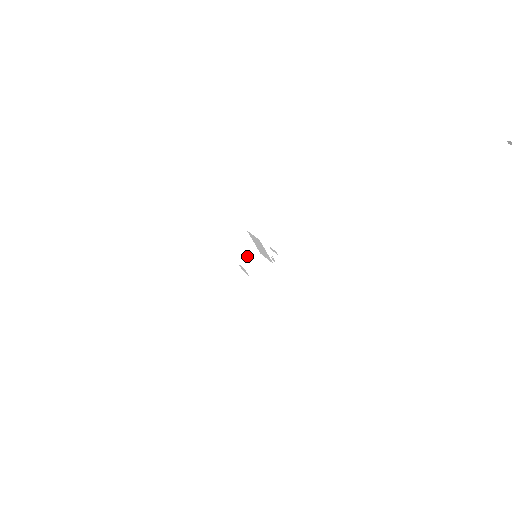
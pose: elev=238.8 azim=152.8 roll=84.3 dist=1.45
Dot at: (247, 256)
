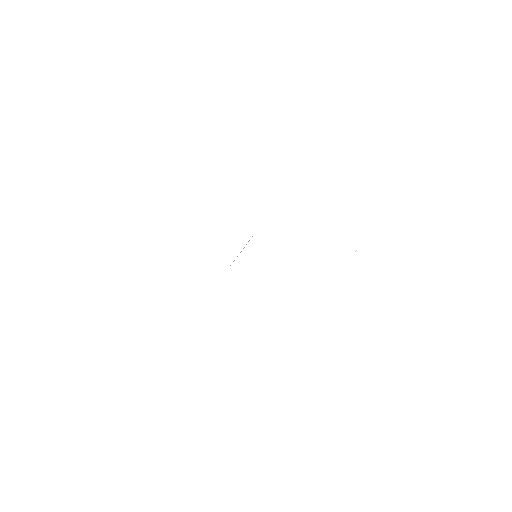
Dot at: occluded
